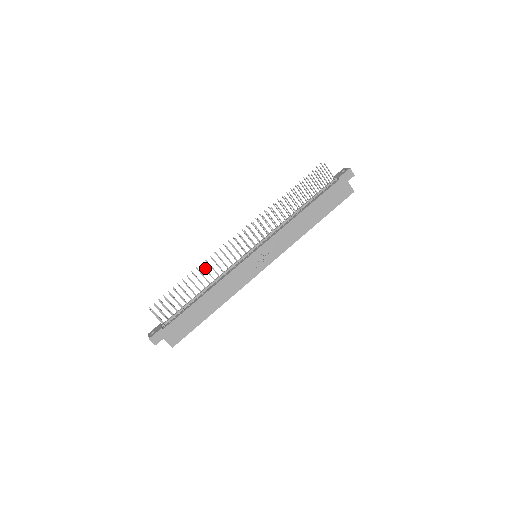
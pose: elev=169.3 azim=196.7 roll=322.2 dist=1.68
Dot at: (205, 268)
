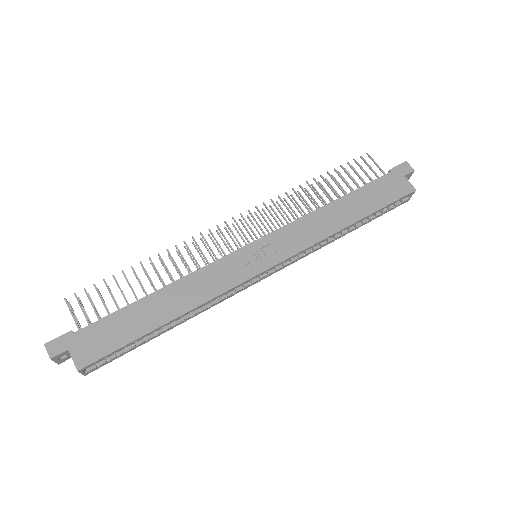
Dot at: (170, 254)
